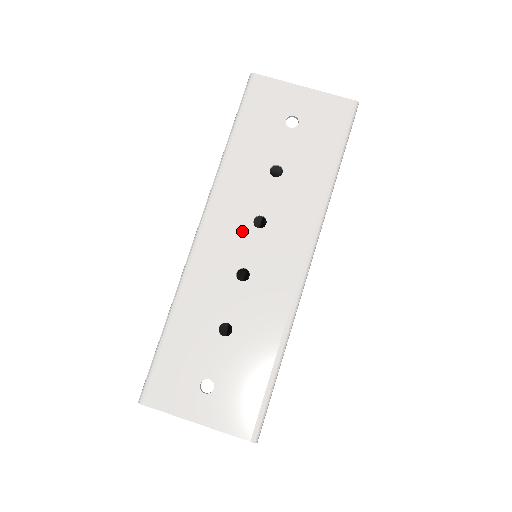
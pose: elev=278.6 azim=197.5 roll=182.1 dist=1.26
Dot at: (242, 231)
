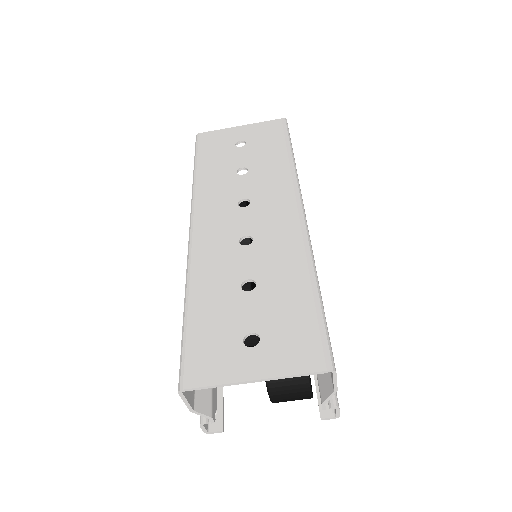
Dot at: (231, 214)
